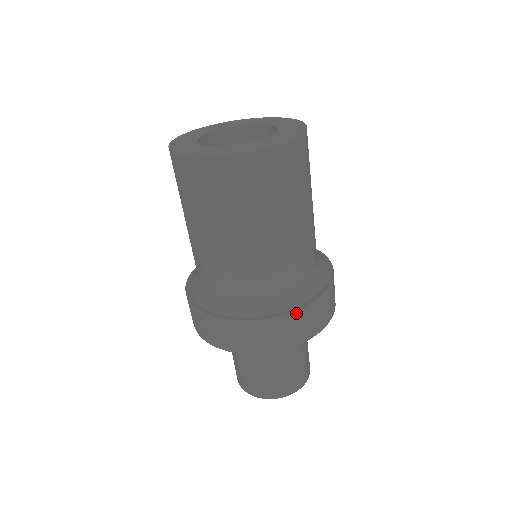
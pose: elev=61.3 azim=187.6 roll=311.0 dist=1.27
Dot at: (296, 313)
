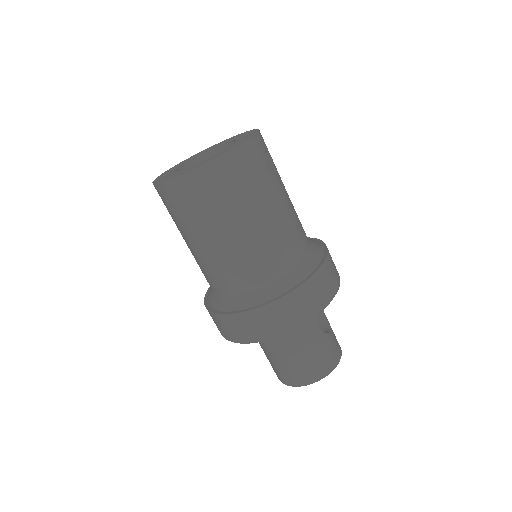
Dot at: (230, 316)
